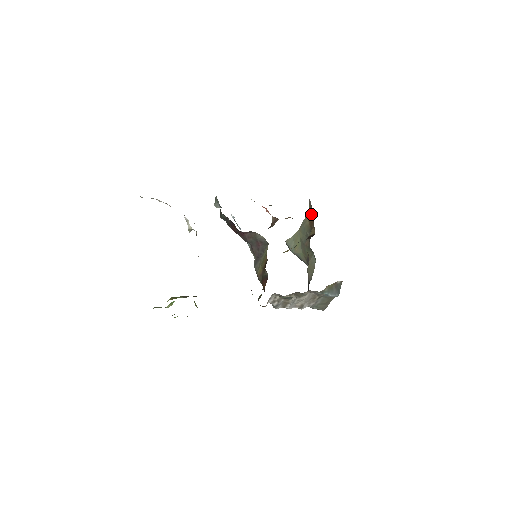
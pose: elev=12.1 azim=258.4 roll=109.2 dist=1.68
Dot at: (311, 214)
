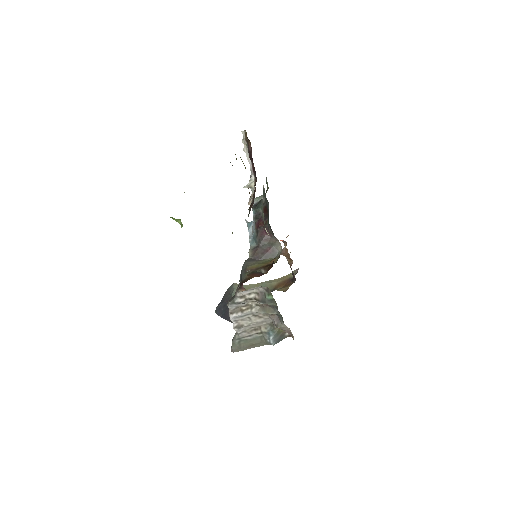
Dot at: (288, 279)
